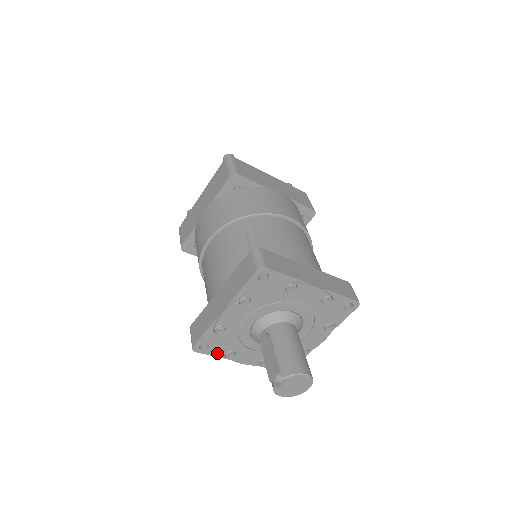
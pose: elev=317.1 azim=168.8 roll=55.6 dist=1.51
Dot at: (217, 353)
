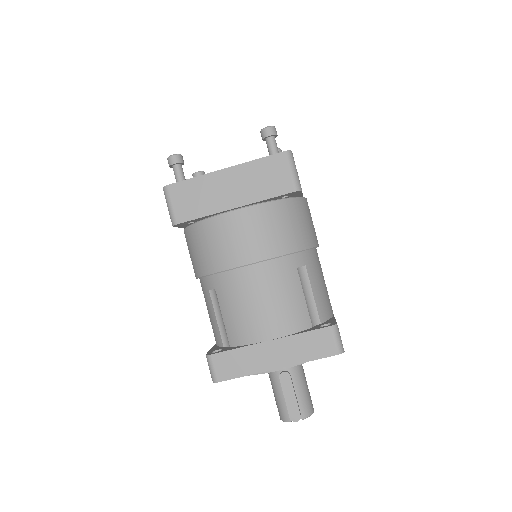
Dot at: occluded
